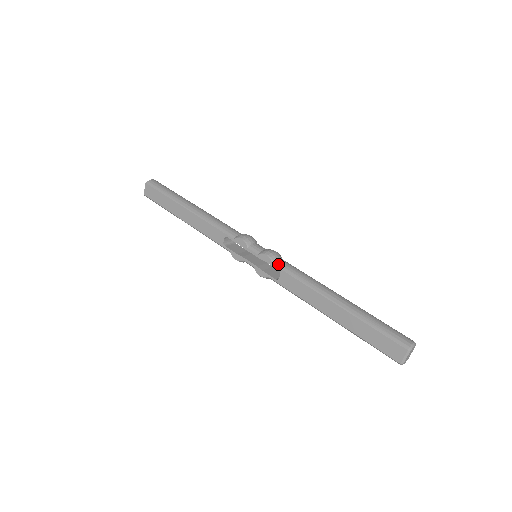
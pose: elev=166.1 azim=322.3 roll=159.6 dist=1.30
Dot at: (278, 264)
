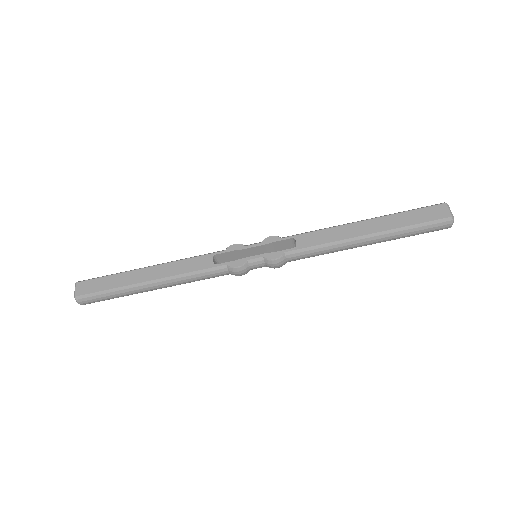
Dot at: occluded
